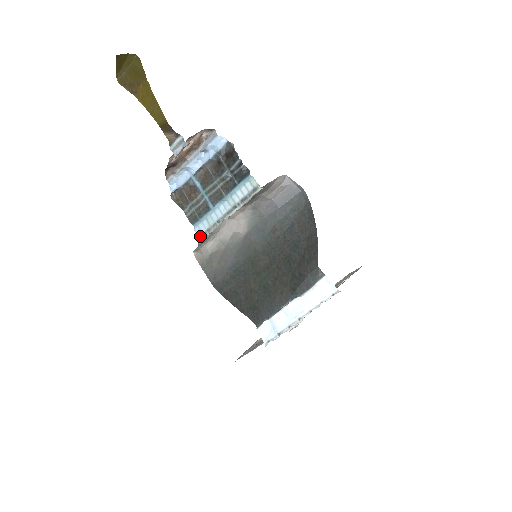
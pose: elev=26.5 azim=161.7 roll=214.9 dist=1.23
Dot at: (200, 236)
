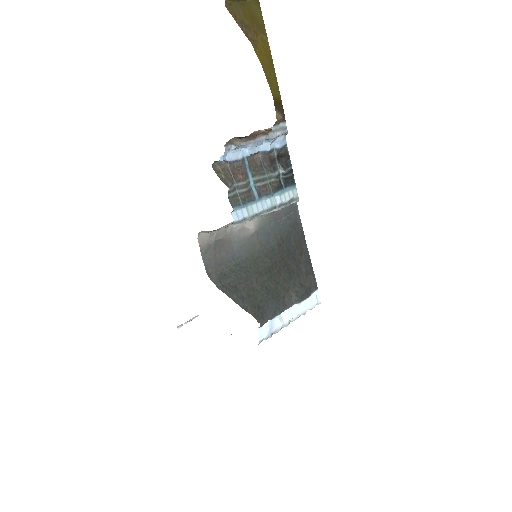
Dot at: (235, 222)
